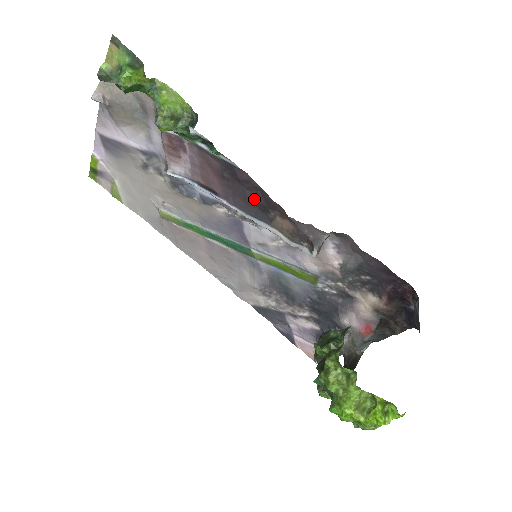
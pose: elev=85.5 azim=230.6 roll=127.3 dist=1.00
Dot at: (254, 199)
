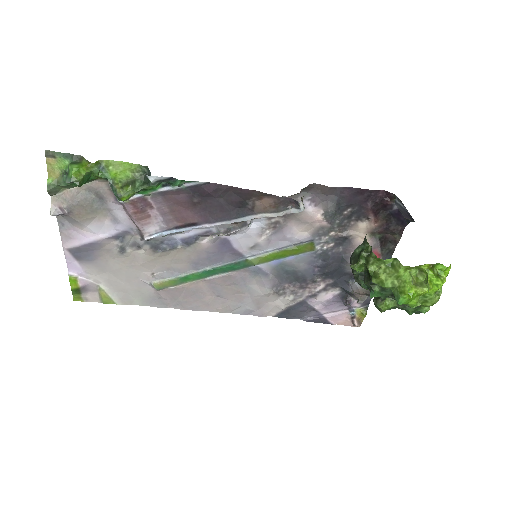
Dot at: (229, 202)
